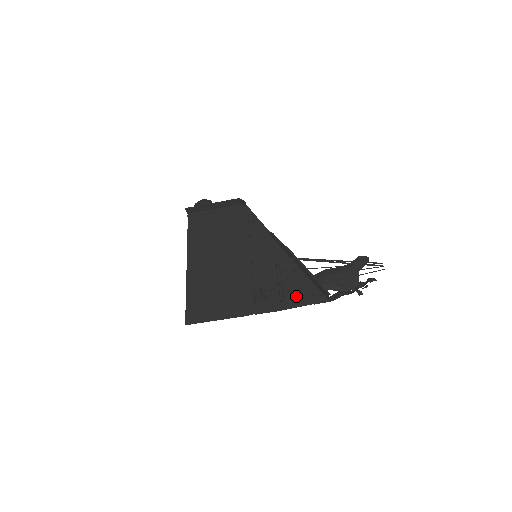
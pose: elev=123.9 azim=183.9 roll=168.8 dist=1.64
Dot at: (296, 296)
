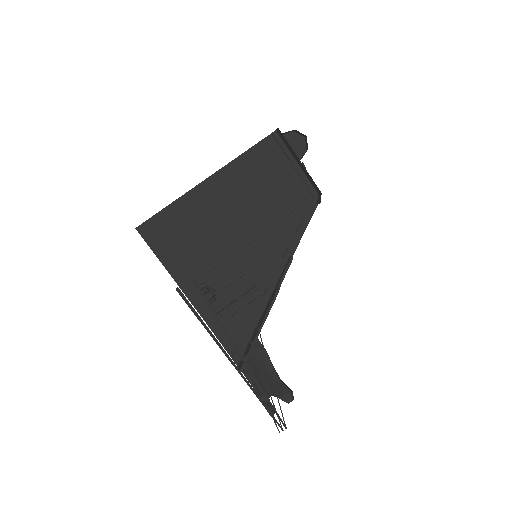
Dot at: (228, 329)
